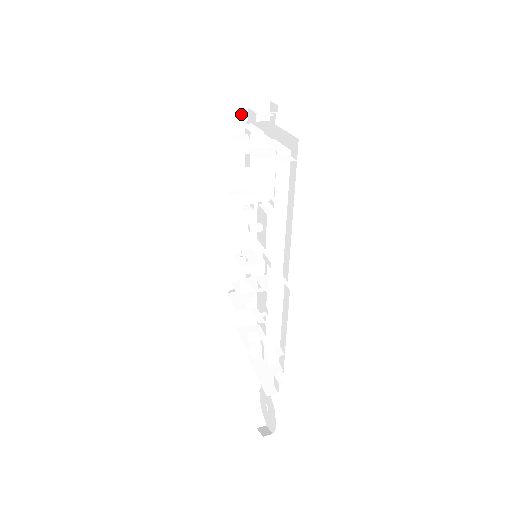
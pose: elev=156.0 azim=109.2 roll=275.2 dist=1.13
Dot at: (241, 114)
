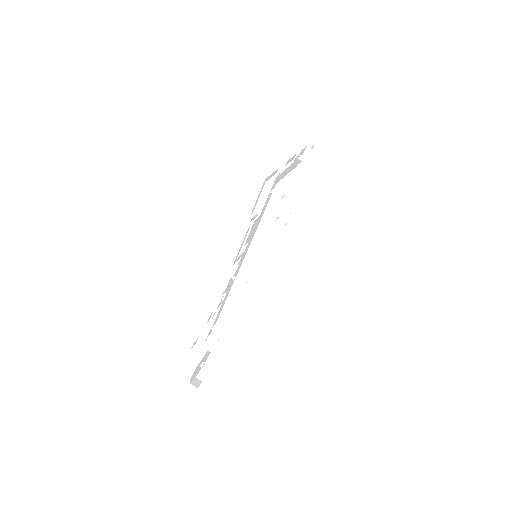
Dot at: (316, 151)
